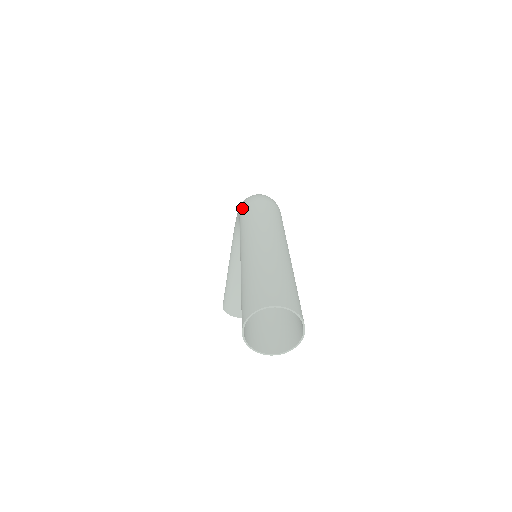
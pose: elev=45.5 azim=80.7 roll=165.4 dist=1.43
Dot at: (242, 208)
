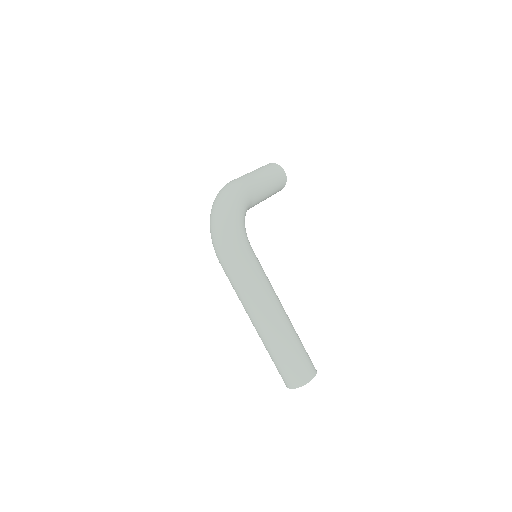
Dot at: occluded
